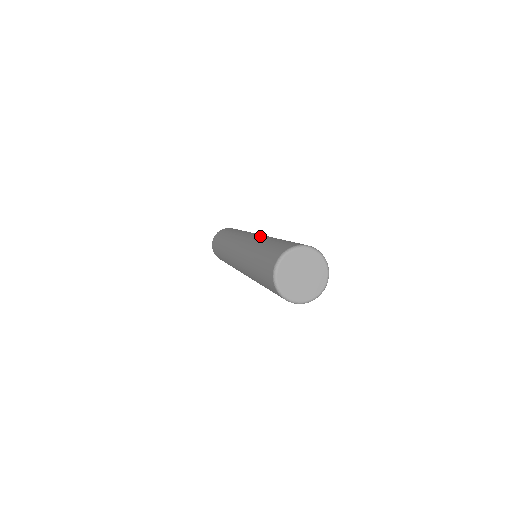
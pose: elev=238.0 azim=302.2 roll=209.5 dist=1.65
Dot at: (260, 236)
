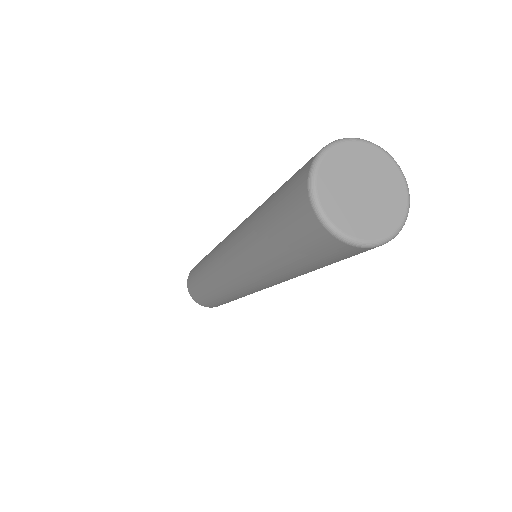
Dot at: occluded
